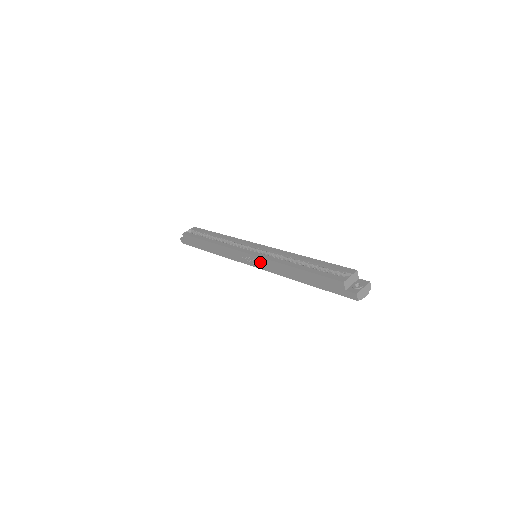
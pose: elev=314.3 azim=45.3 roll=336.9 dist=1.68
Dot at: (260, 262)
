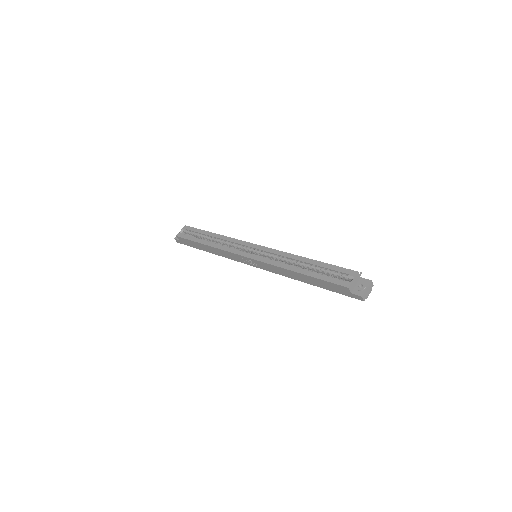
Dot at: (262, 265)
